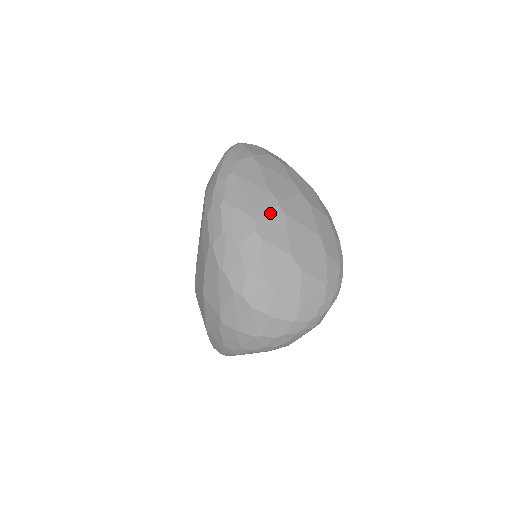
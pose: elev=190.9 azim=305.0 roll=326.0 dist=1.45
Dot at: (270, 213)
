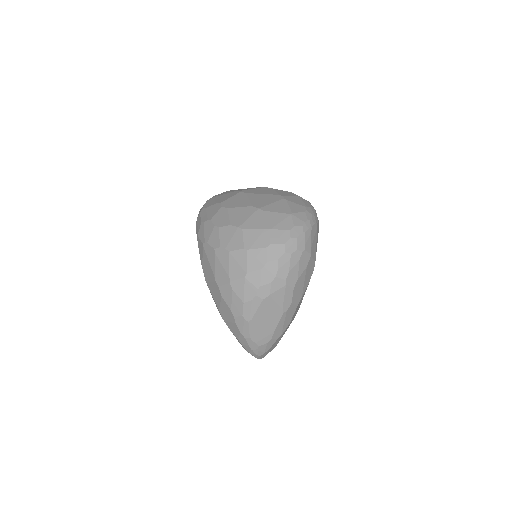
Dot at: (234, 197)
